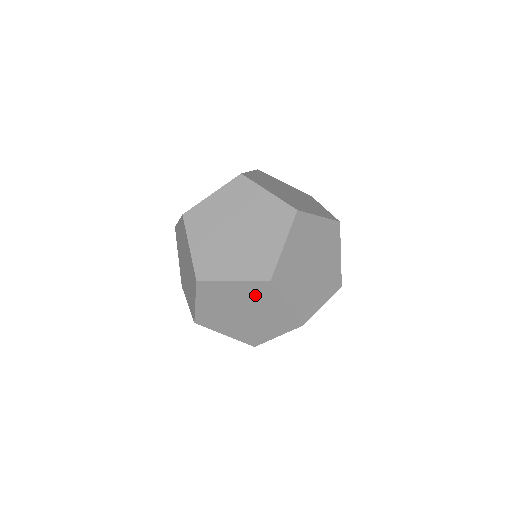
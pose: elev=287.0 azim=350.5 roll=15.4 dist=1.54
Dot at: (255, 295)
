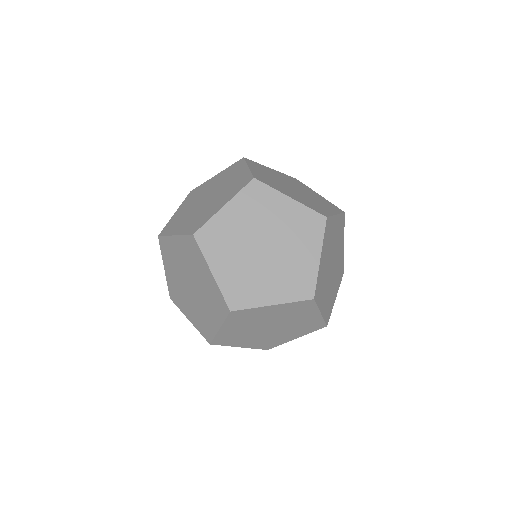
Dot at: occluded
